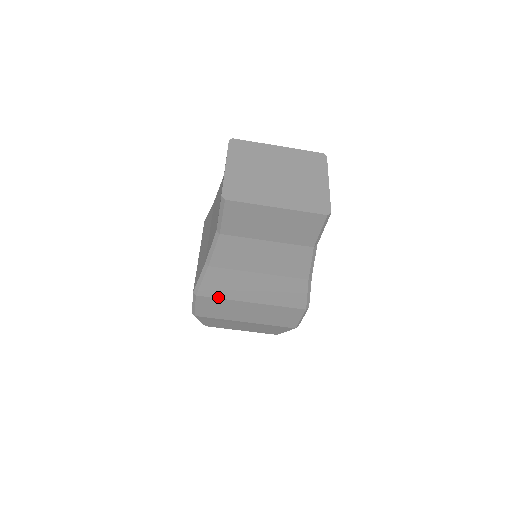
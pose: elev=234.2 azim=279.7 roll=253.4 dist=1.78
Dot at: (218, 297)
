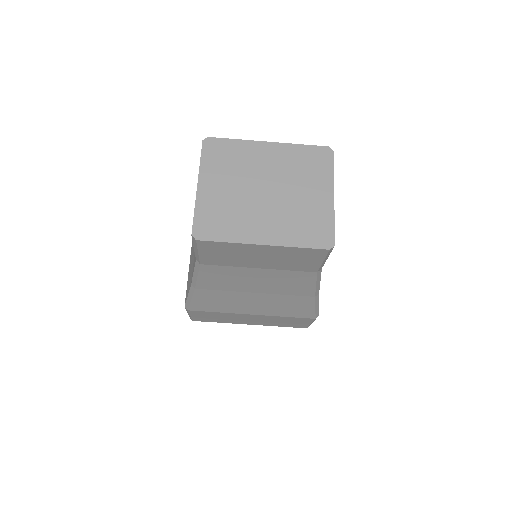
Dot at: (213, 311)
